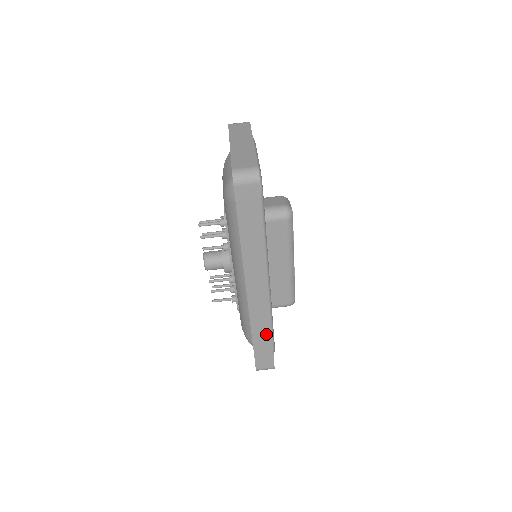
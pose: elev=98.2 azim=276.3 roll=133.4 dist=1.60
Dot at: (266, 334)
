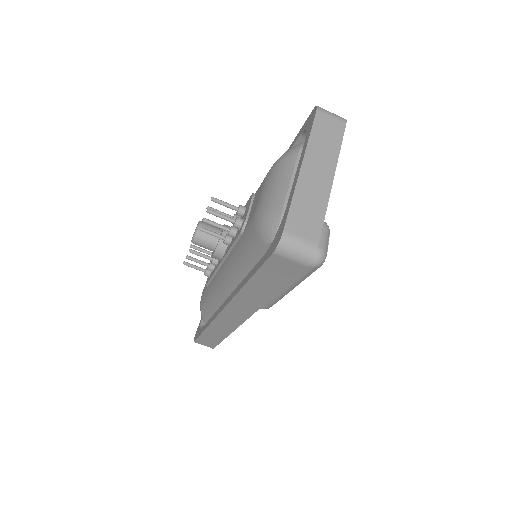
Dot at: (221, 334)
